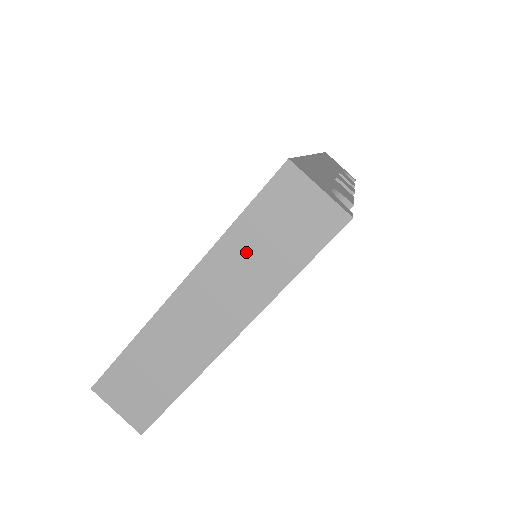
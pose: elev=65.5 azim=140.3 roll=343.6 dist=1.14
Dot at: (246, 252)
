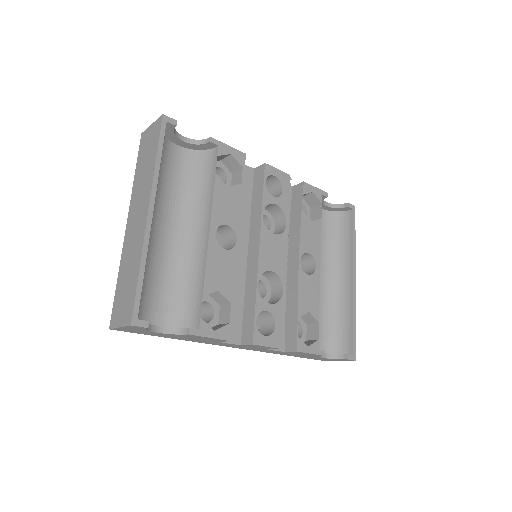
Dot at: (141, 176)
